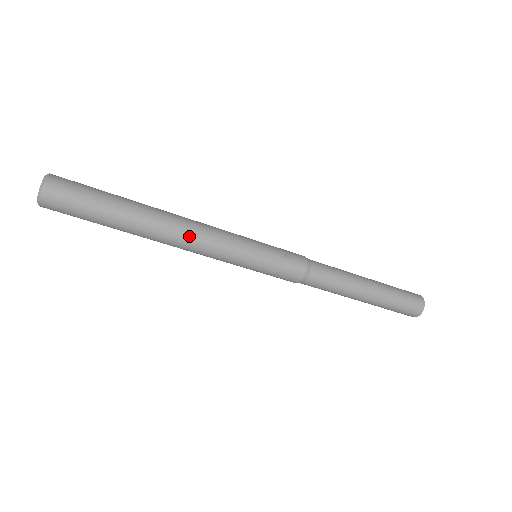
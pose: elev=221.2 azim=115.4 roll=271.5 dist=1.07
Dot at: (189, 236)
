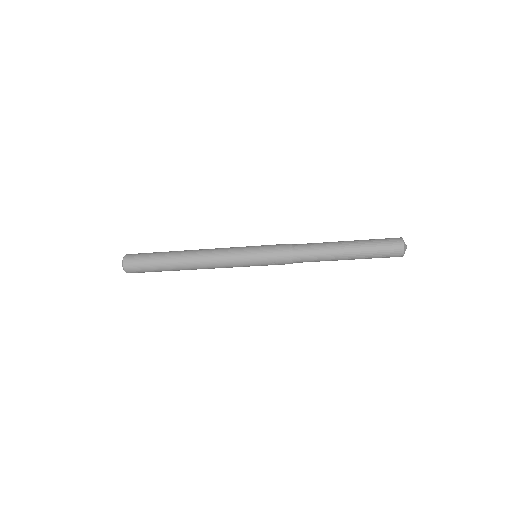
Dot at: occluded
